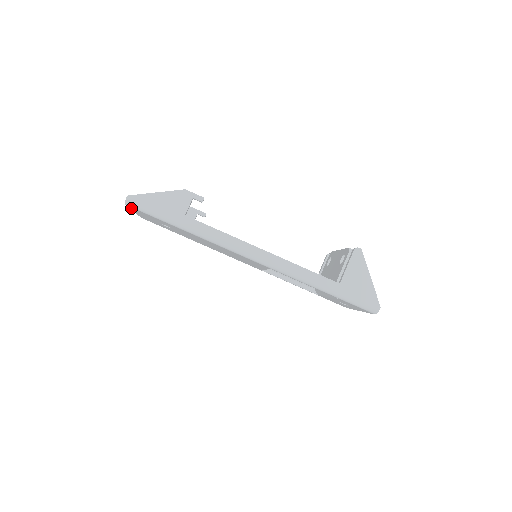
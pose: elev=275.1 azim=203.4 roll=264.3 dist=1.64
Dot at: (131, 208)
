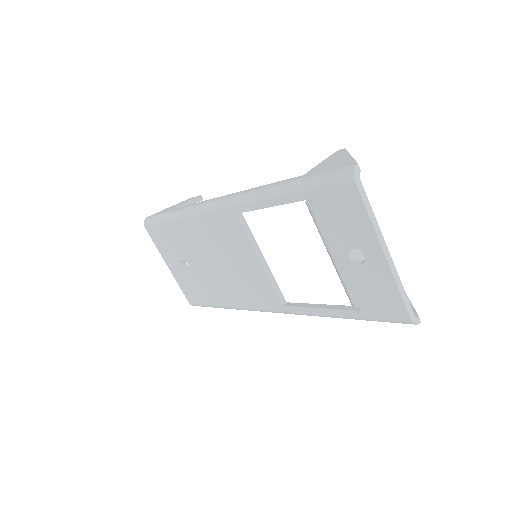
Dot at: (153, 238)
